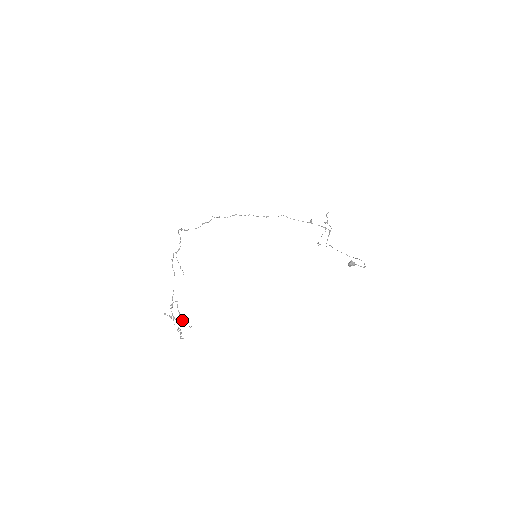
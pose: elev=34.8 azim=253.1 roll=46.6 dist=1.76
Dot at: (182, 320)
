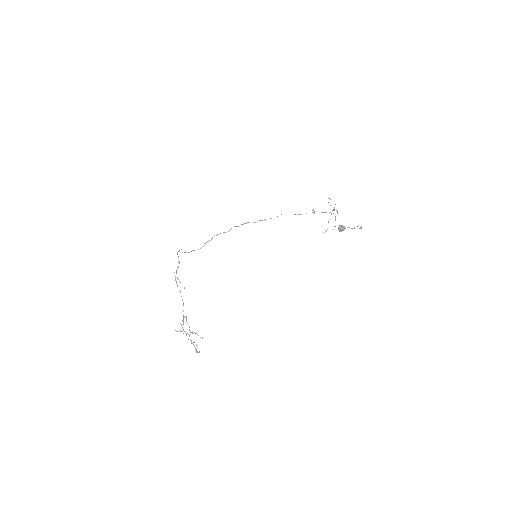
Dot at: (192, 332)
